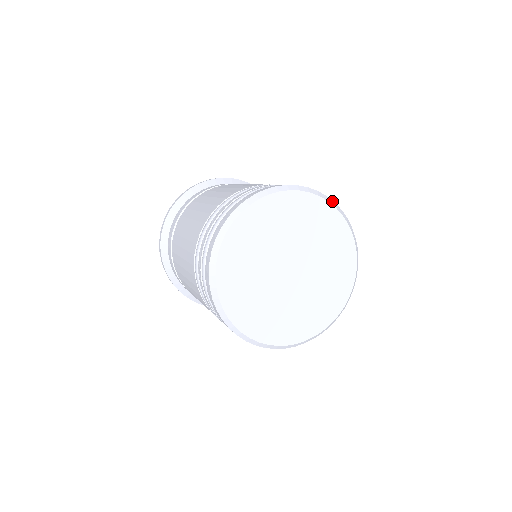
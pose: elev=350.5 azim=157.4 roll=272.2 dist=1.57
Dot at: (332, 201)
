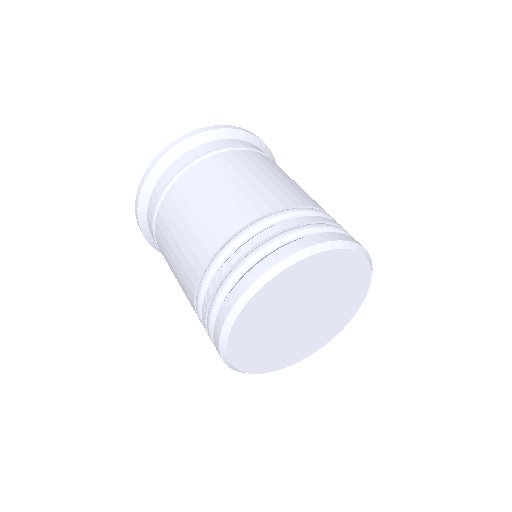
Dot at: (327, 243)
